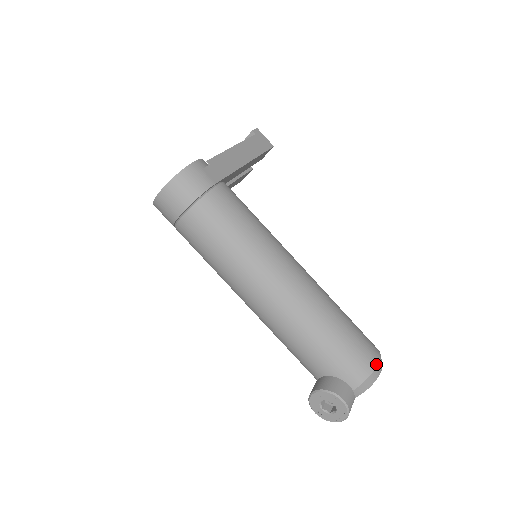
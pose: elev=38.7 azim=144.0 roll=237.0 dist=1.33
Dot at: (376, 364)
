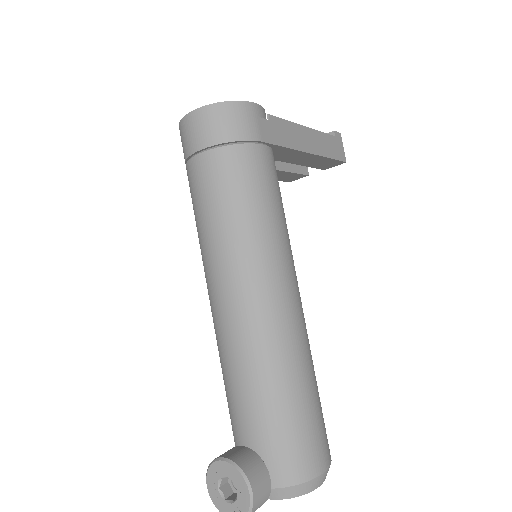
Dot at: (319, 473)
